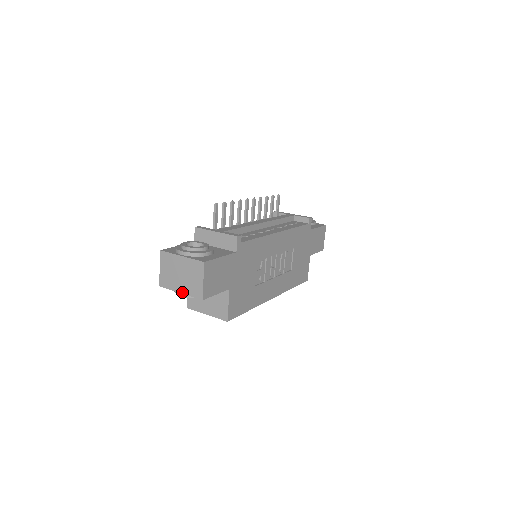
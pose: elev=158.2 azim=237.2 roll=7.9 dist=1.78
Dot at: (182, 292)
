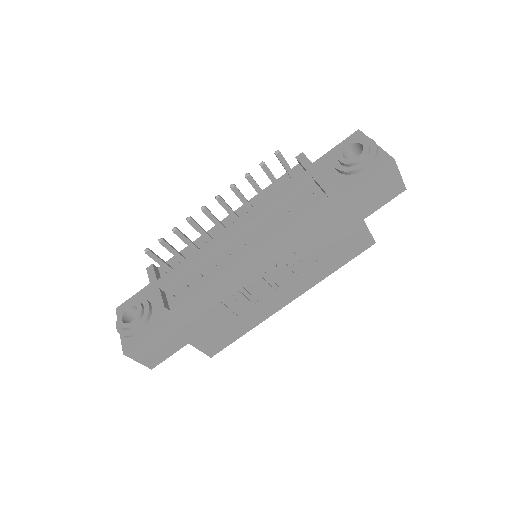
Dot at: occluded
